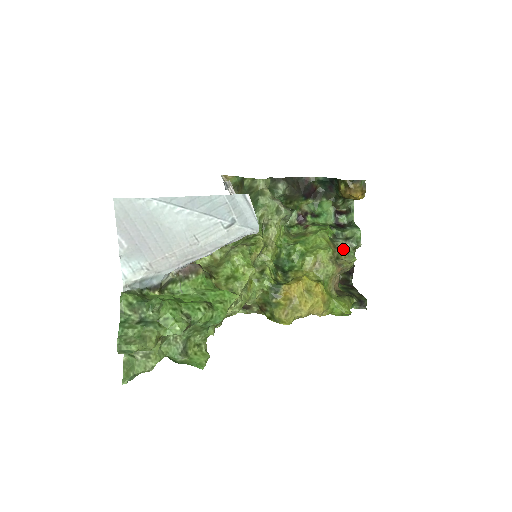
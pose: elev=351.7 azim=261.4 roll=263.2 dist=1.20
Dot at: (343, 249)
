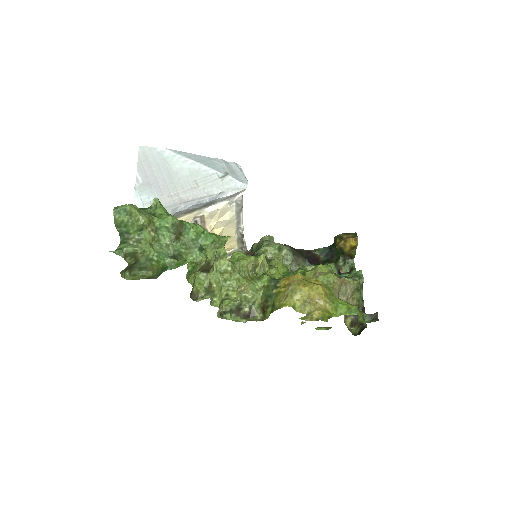
Dot at: occluded
